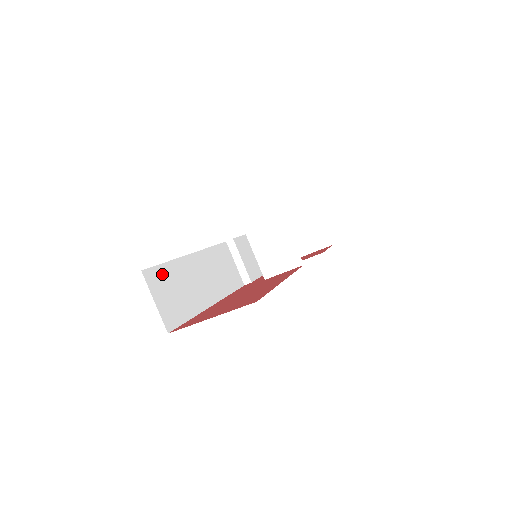
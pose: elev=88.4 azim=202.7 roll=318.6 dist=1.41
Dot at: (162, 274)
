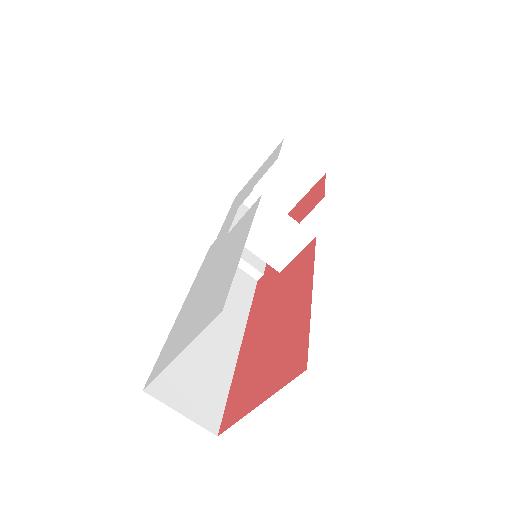
Dot at: (168, 367)
